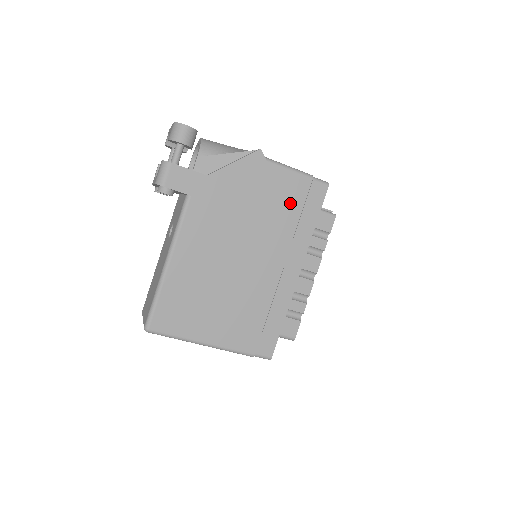
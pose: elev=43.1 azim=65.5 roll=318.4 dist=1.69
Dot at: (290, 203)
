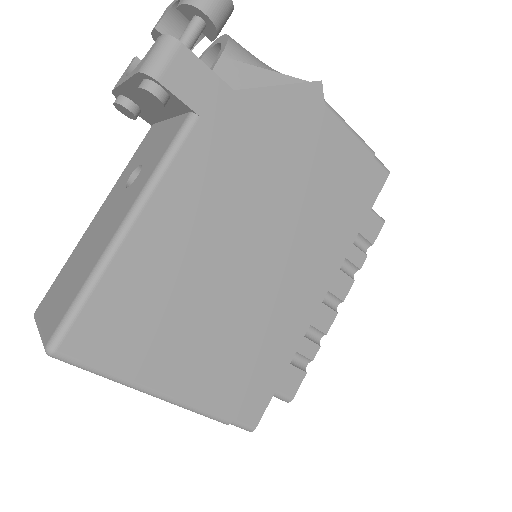
Dot at: (339, 182)
